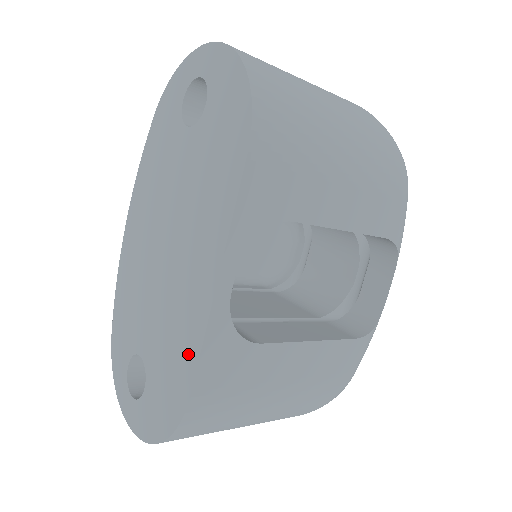
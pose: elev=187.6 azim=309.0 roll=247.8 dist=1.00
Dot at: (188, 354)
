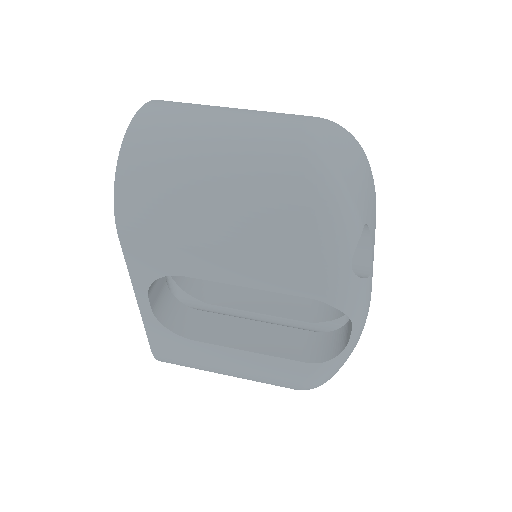
Dot at: occluded
